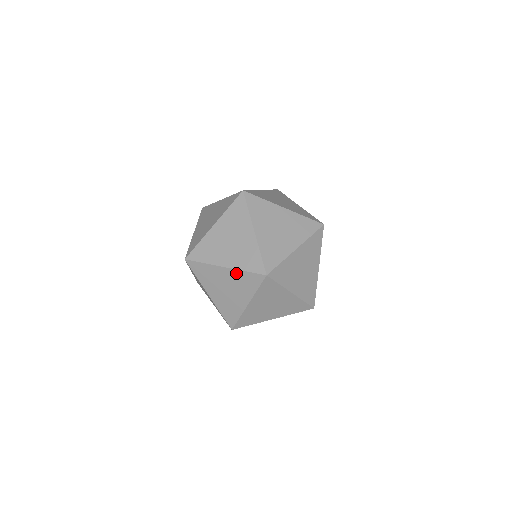
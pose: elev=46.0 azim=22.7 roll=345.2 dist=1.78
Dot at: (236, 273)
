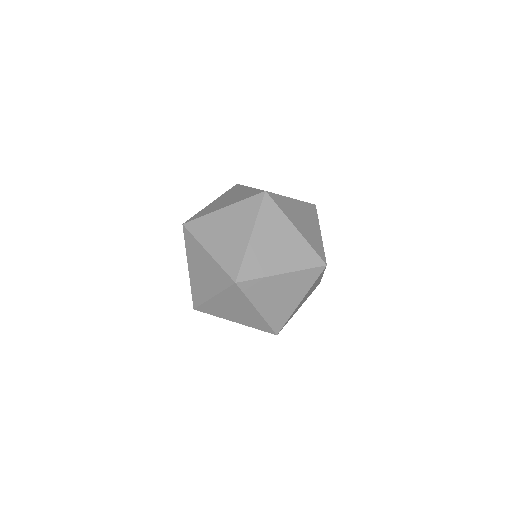
Dot at: (235, 207)
